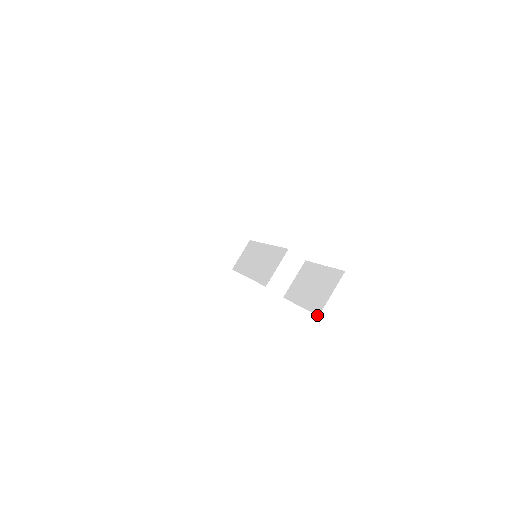
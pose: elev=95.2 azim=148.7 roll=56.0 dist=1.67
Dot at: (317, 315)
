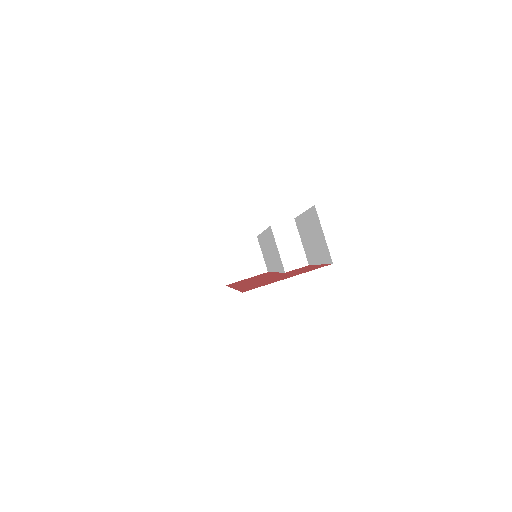
Dot at: occluded
